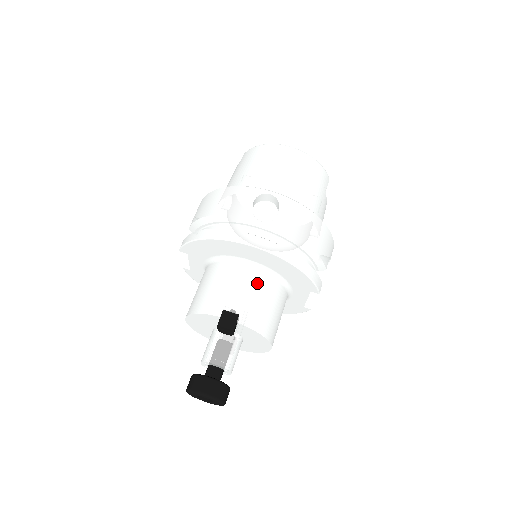
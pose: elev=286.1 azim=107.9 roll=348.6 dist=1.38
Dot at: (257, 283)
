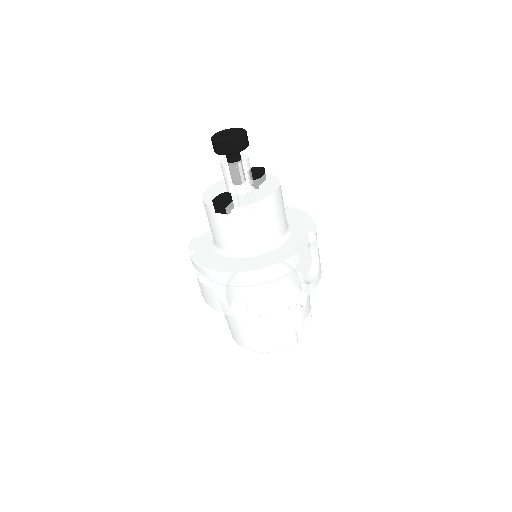
Dot at: occluded
